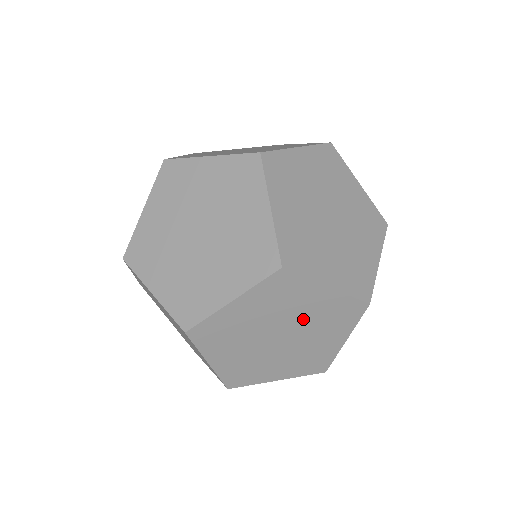
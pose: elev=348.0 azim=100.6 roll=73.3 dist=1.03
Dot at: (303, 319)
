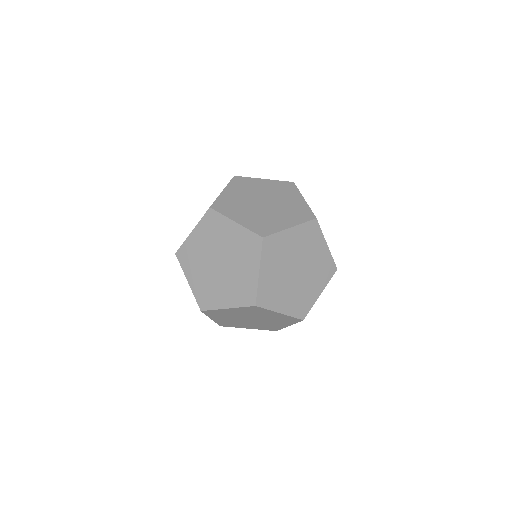
Dot at: (311, 262)
